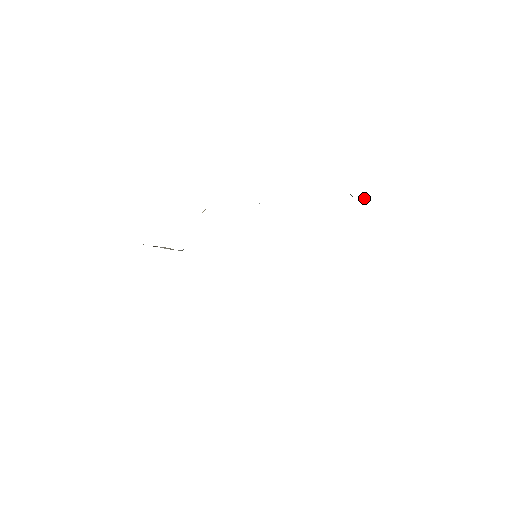
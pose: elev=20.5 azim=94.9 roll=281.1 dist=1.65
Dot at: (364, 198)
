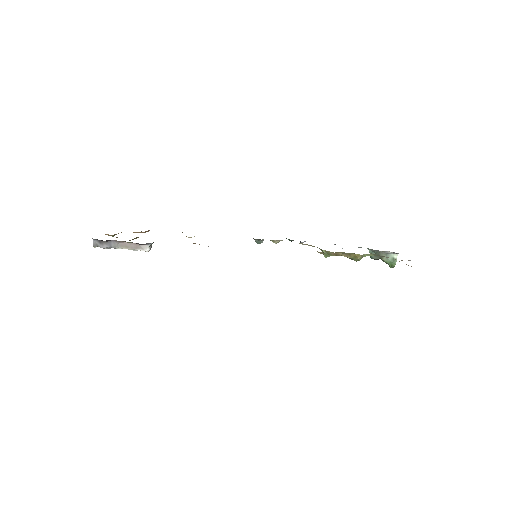
Dot at: (389, 257)
